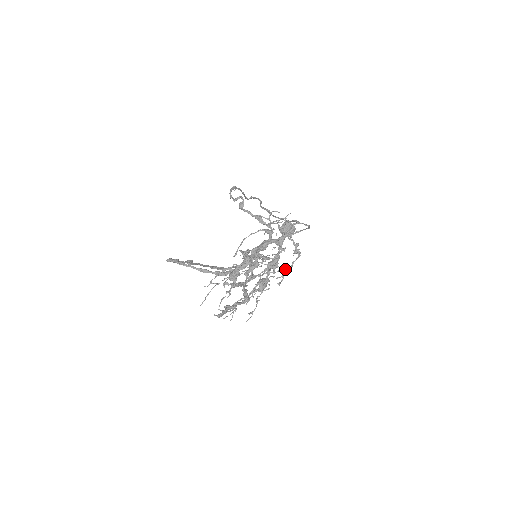
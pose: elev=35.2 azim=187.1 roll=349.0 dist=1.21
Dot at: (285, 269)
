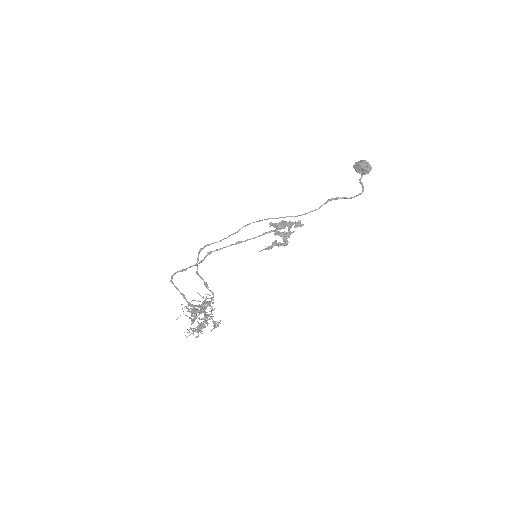
Dot at: (214, 326)
